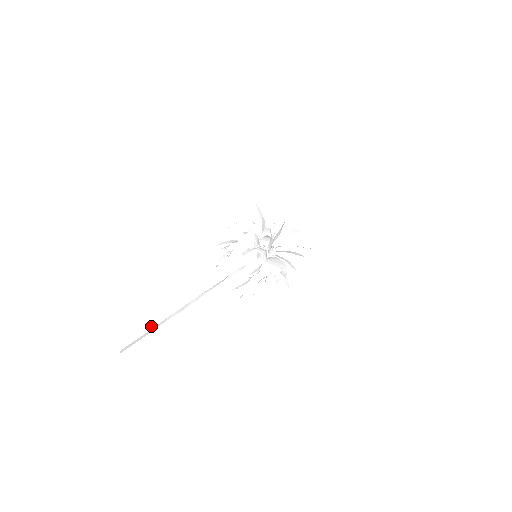
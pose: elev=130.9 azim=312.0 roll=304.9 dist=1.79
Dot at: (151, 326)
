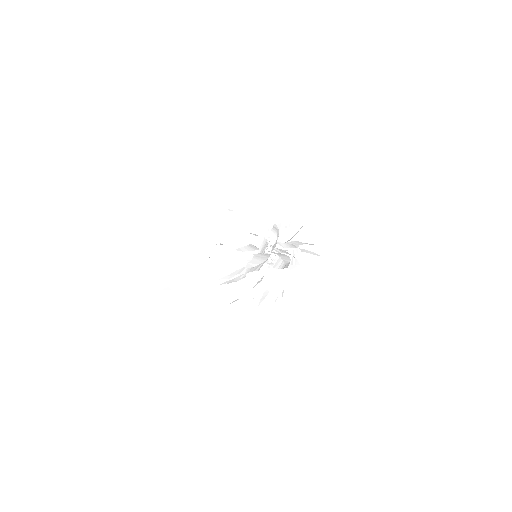
Dot at: (105, 314)
